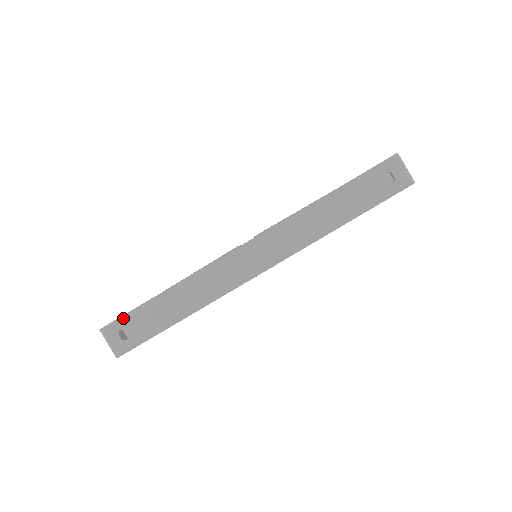
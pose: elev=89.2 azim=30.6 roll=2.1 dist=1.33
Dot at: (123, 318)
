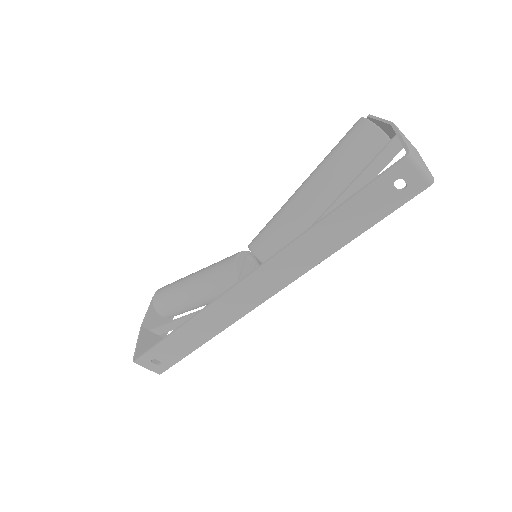
Dot at: (149, 353)
